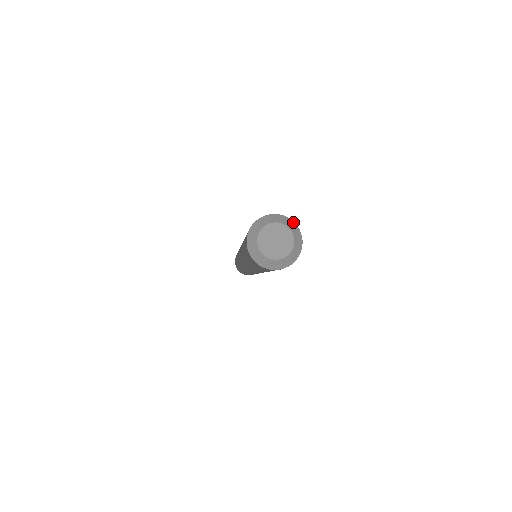
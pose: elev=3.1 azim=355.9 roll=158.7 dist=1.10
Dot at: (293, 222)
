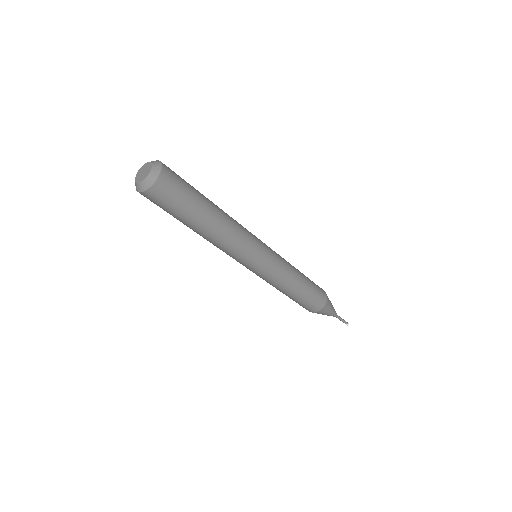
Dot at: (161, 167)
